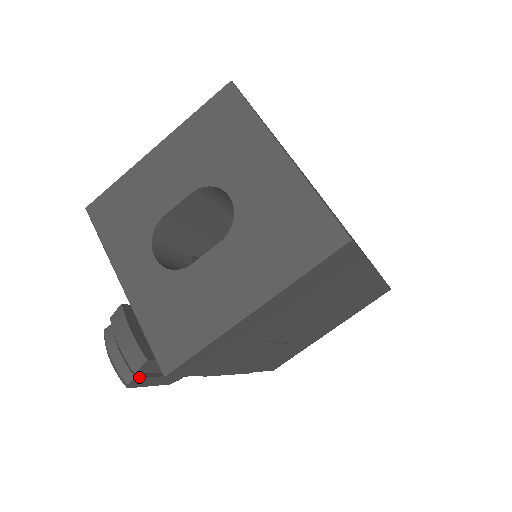
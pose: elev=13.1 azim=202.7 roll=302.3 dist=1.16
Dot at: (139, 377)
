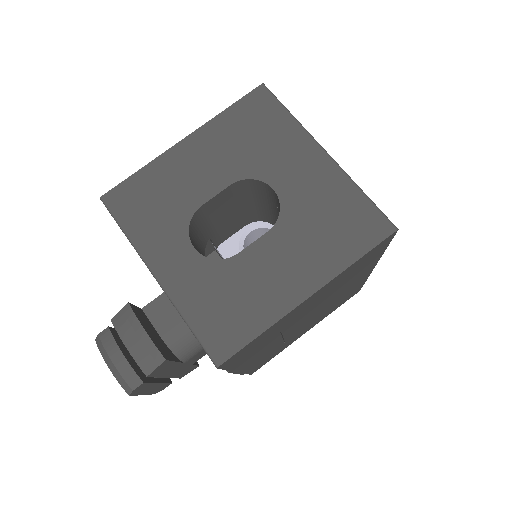
Dot at: (145, 382)
